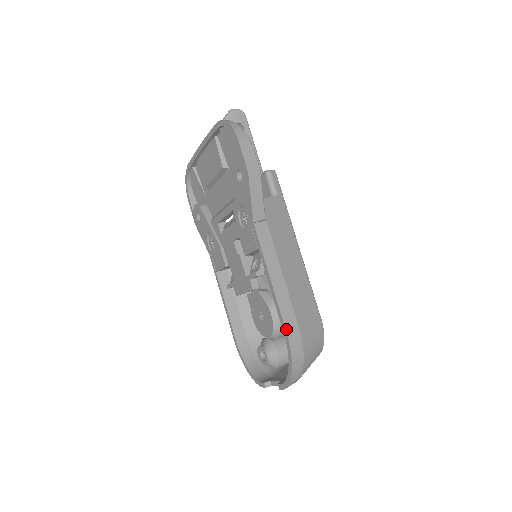
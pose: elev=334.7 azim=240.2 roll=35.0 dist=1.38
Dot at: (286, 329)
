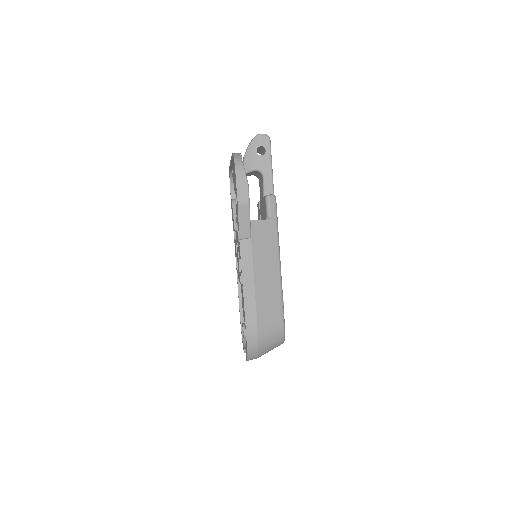
Dot at: (246, 323)
